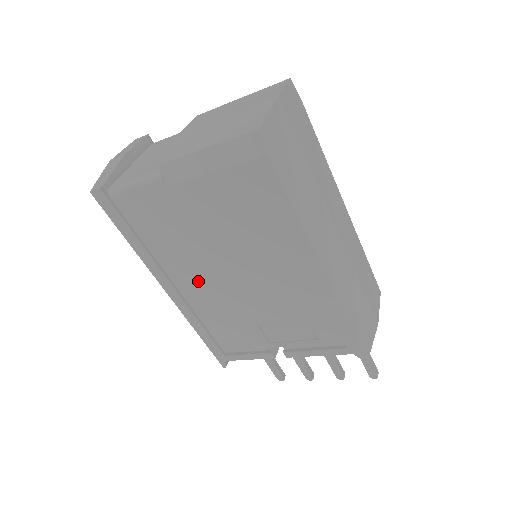
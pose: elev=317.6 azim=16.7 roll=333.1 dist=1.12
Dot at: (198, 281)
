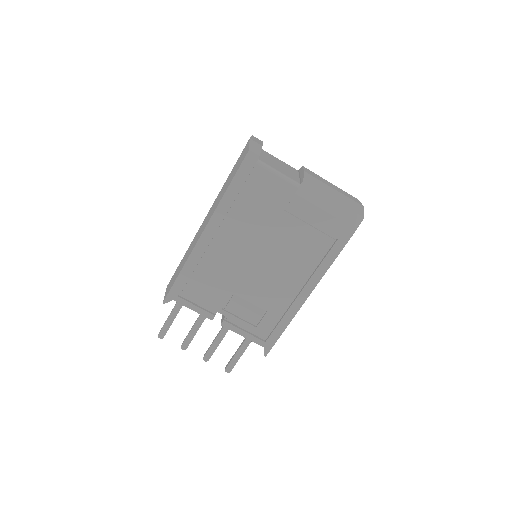
Dot at: (235, 245)
